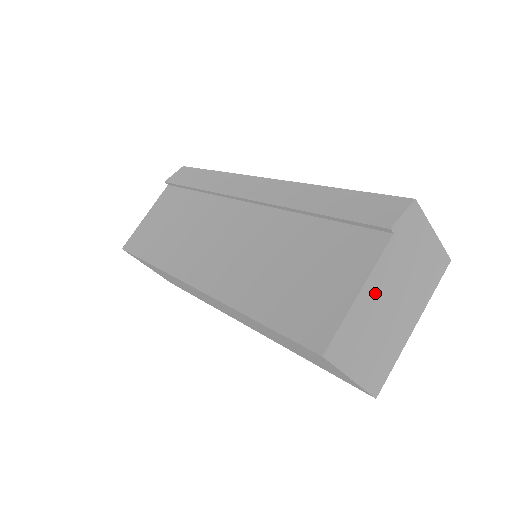
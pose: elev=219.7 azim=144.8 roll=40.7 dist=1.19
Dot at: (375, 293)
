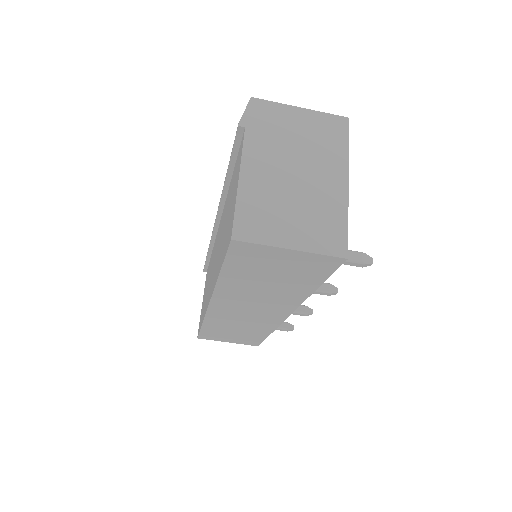
Dot at: (261, 174)
